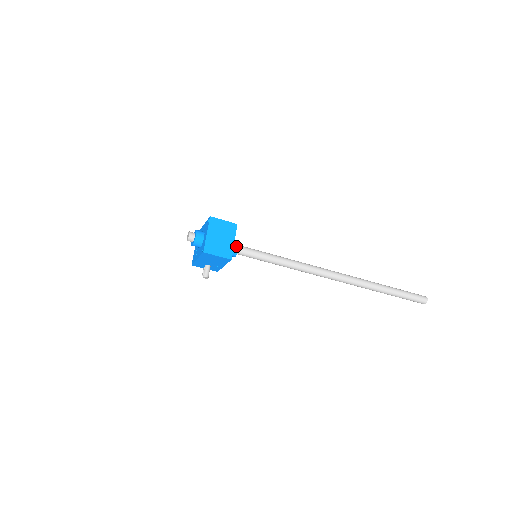
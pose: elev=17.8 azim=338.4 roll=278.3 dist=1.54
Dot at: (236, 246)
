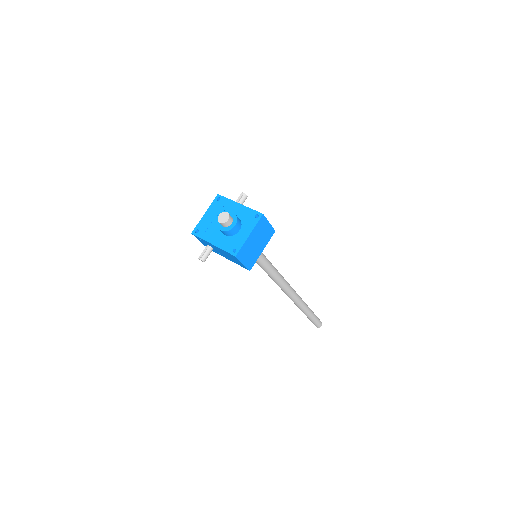
Dot at: occluded
